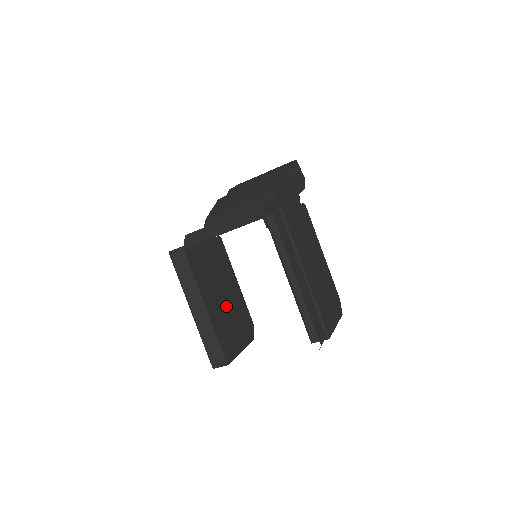
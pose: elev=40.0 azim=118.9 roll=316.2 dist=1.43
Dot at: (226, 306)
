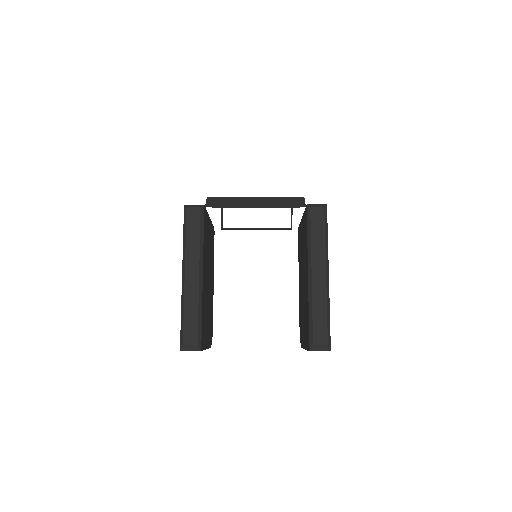
Dot at: (208, 294)
